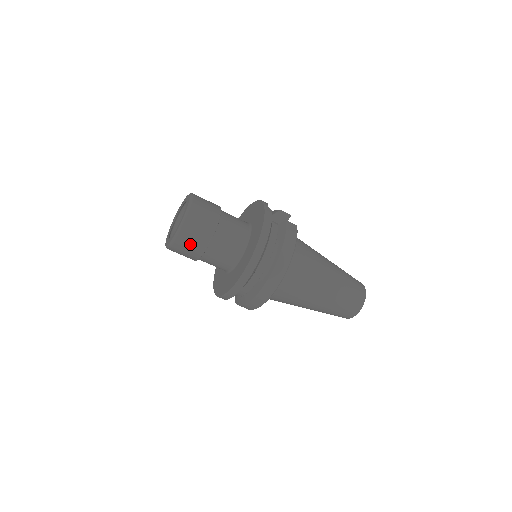
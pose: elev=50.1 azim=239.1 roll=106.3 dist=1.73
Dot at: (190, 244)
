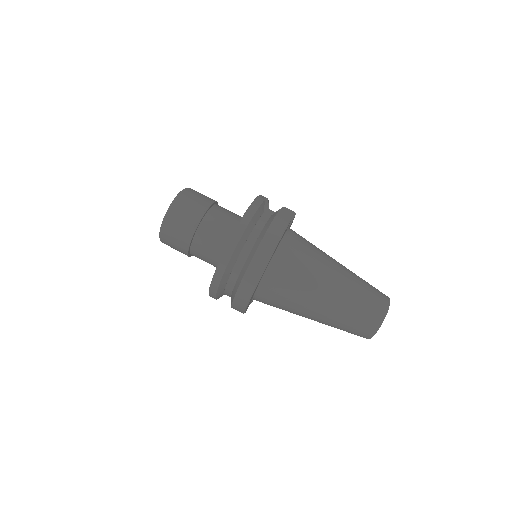
Dot at: (176, 232)
